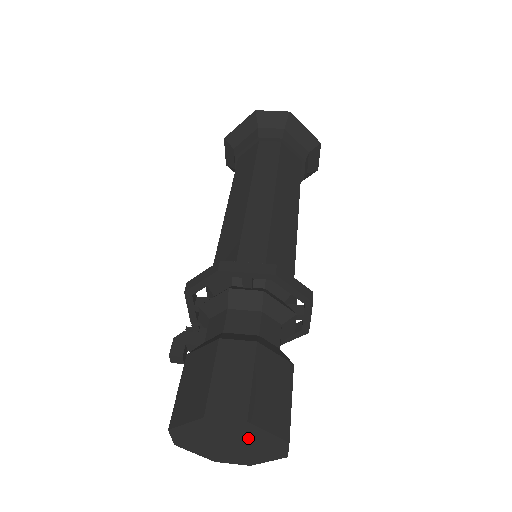
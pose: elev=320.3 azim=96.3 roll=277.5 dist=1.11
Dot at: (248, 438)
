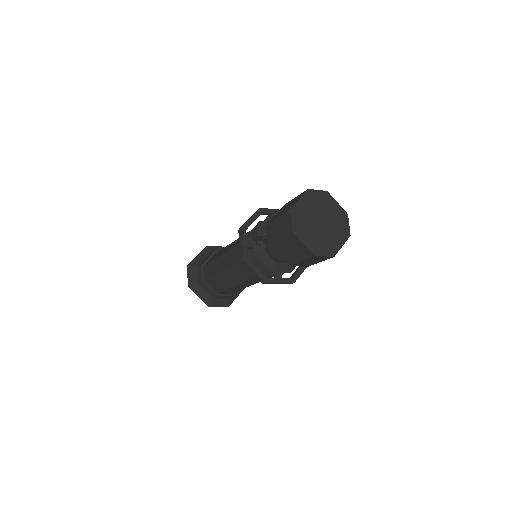
Dot at: (329, 212)
